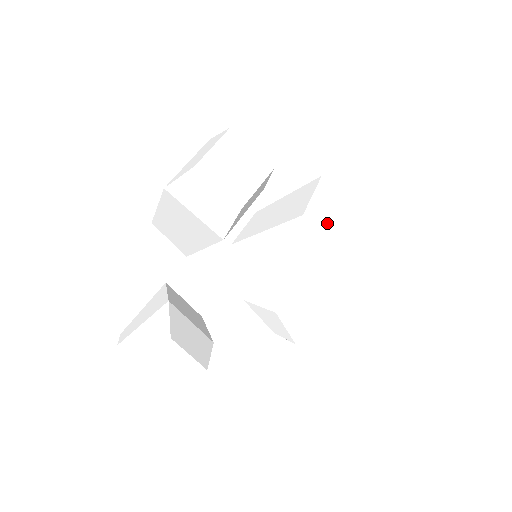
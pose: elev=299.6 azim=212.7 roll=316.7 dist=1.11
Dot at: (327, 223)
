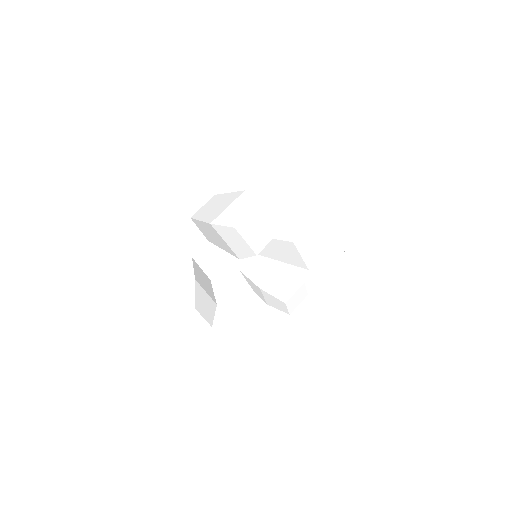
Dot at: (307, 251)
